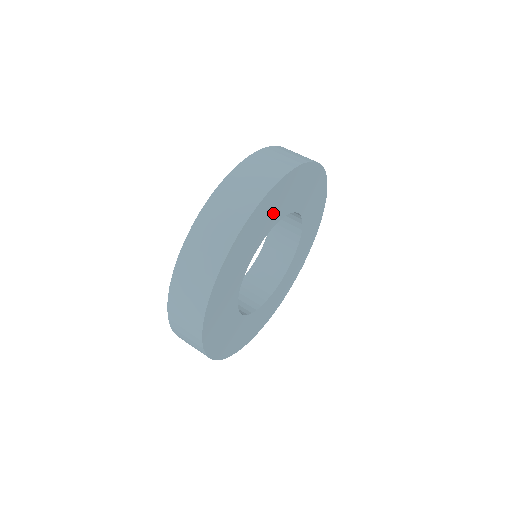
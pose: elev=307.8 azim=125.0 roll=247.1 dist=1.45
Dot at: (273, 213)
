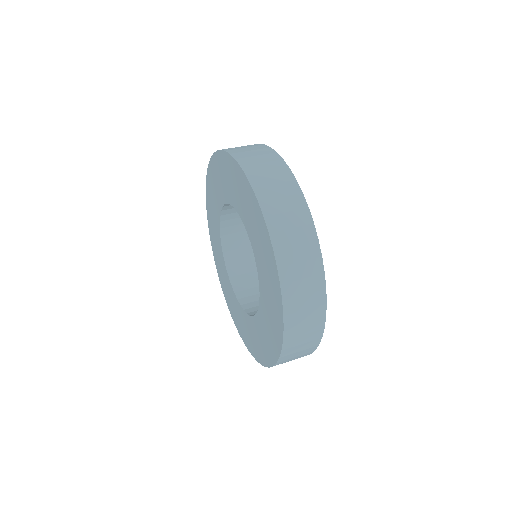
Dot at: occluded
